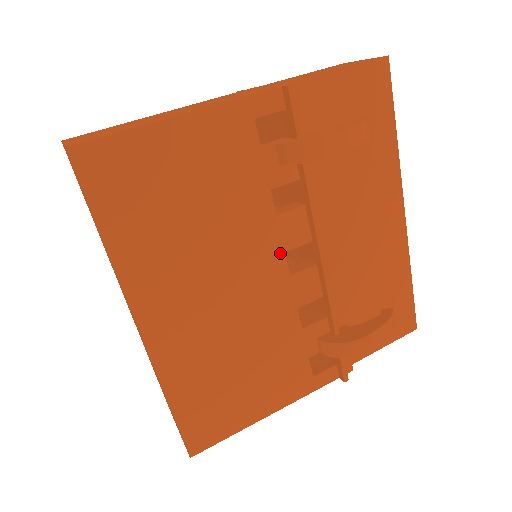
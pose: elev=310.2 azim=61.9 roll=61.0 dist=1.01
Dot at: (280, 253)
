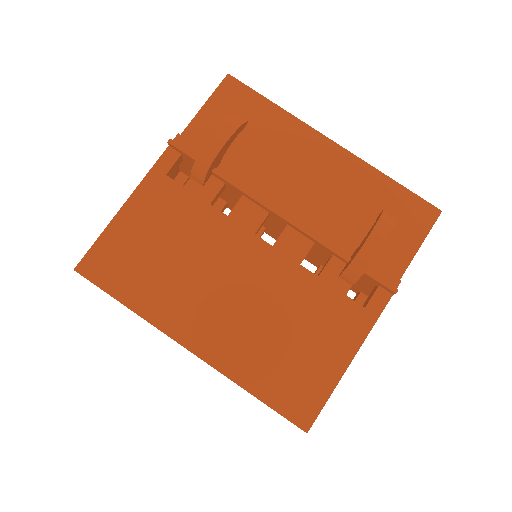
Dot at: (251, 237)
